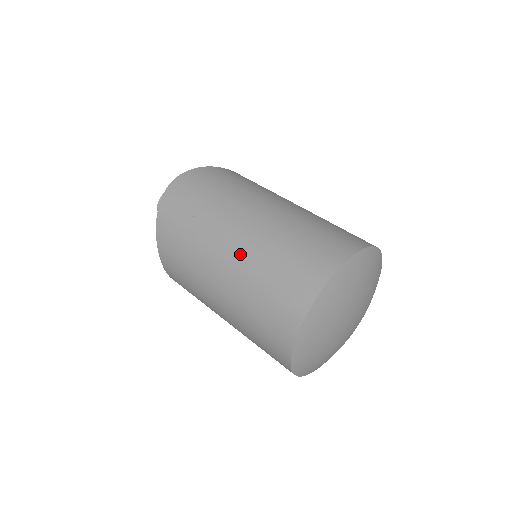
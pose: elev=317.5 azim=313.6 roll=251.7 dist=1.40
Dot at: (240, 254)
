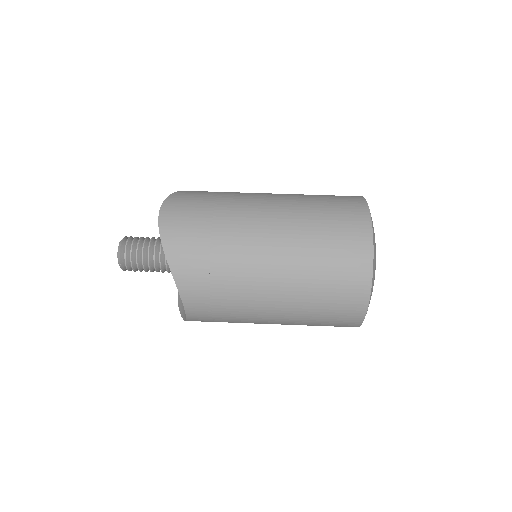
Dot at: (284, 241)
